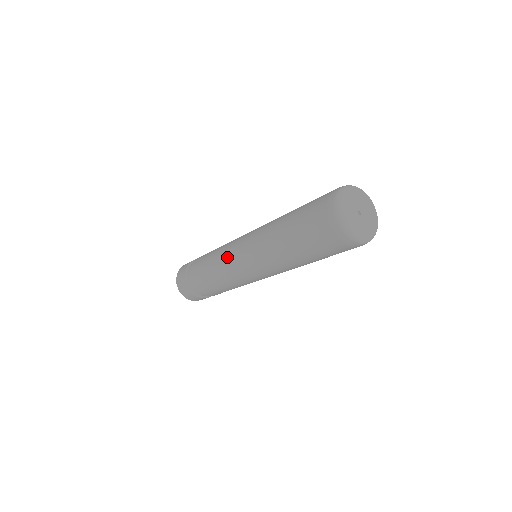
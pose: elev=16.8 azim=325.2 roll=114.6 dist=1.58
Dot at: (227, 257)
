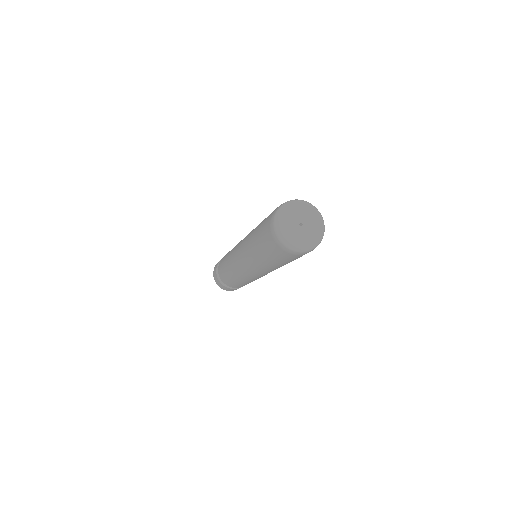
Dot at: (233, 263)
